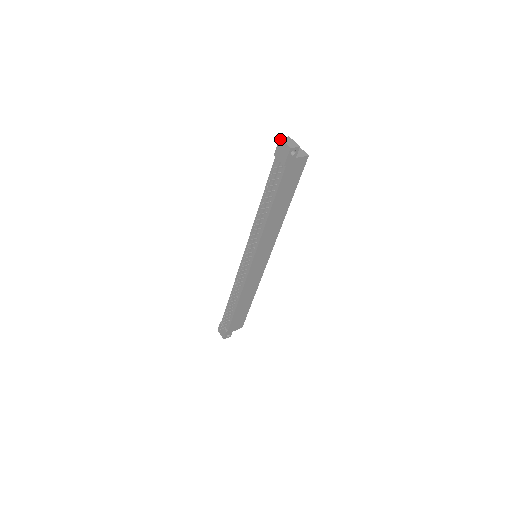
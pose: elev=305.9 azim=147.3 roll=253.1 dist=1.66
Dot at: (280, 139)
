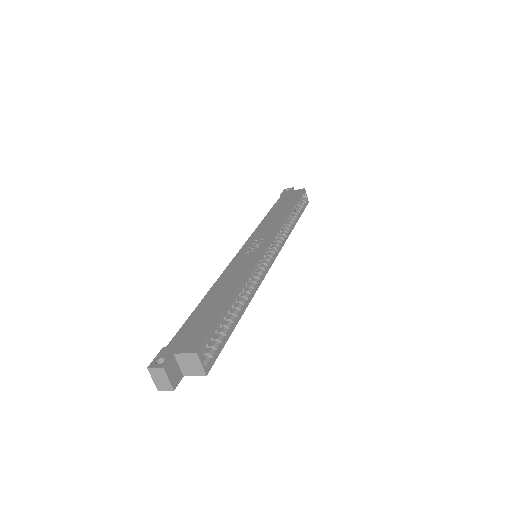
Dot at: (148, 369)
